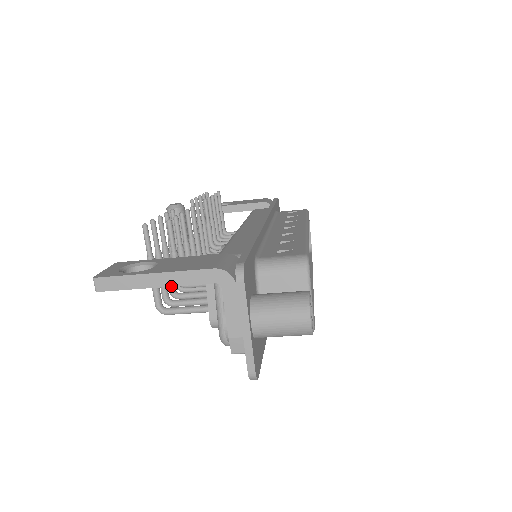
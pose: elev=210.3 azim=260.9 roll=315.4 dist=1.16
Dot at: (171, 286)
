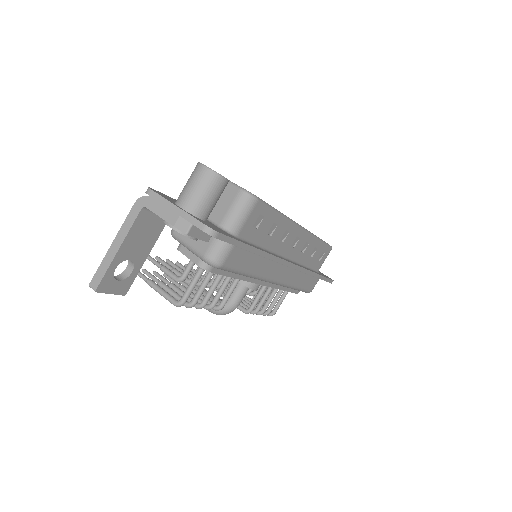
Dot at: (124, 239)
